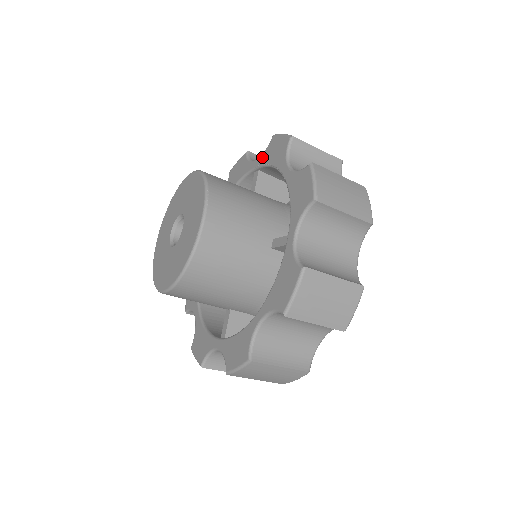
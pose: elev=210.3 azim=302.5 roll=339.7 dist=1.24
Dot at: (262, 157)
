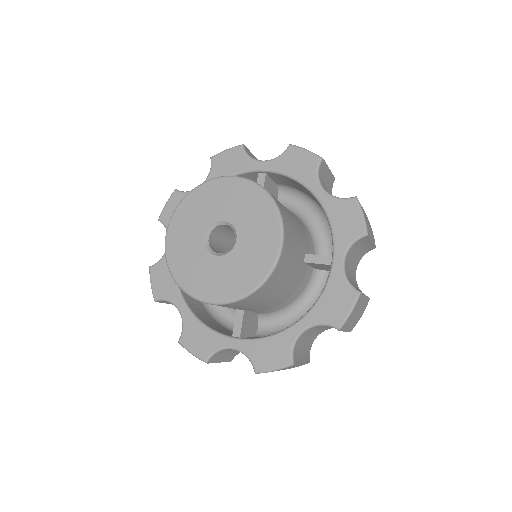
Dot at: (275, 163)
